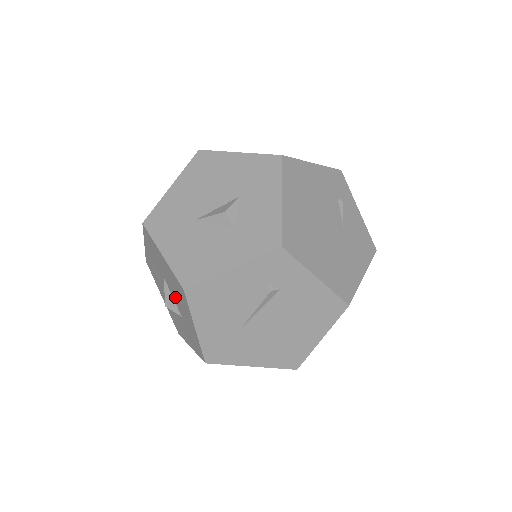
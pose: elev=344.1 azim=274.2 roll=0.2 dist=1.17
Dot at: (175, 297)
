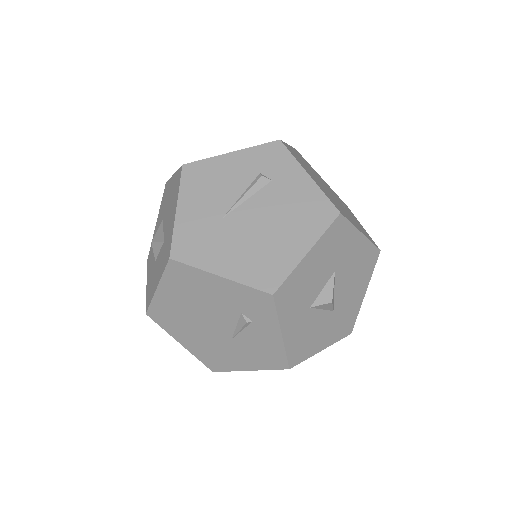
Dot at: (167, 218)
